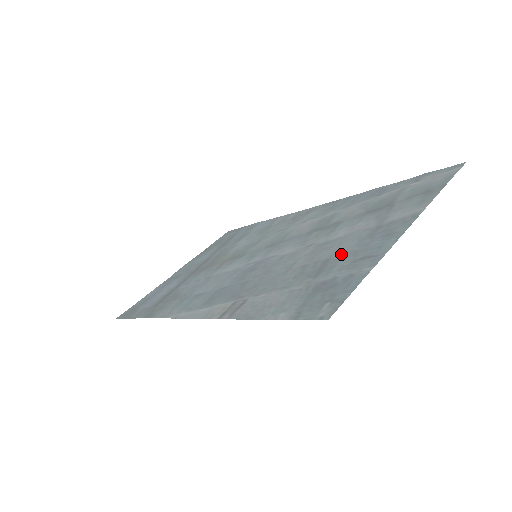
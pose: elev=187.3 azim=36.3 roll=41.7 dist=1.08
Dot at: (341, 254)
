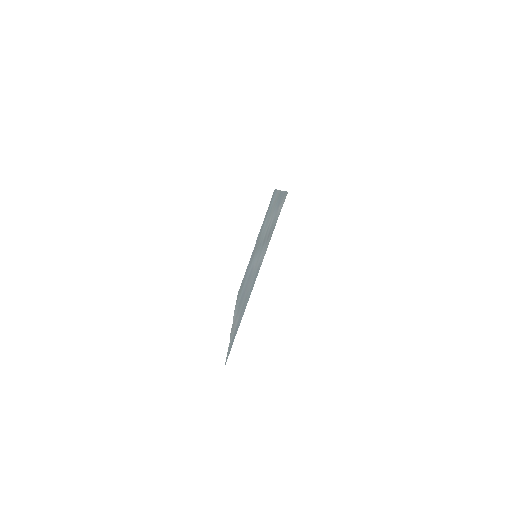
Dot at: (248, 294)
